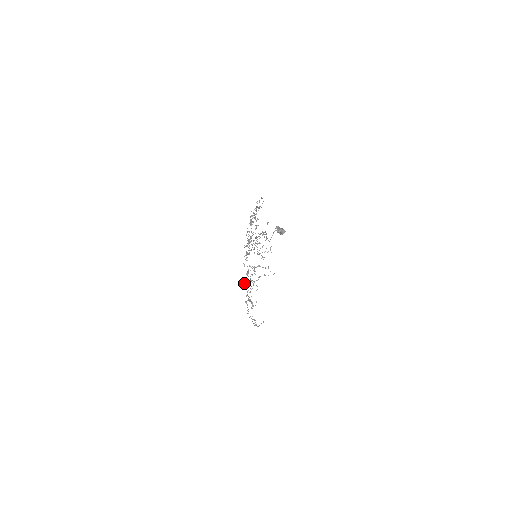
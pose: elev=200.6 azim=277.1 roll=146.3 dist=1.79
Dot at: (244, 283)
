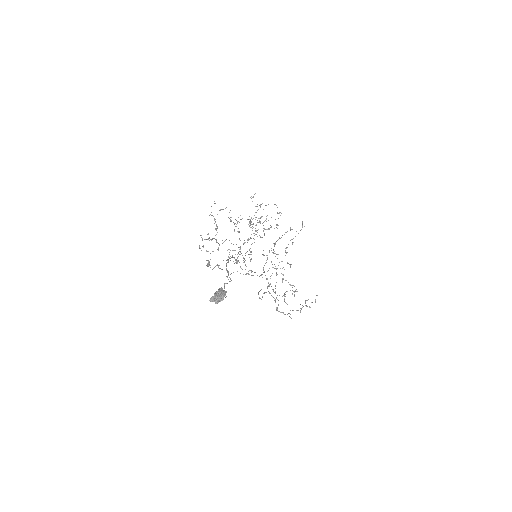
Dot at: occluded
